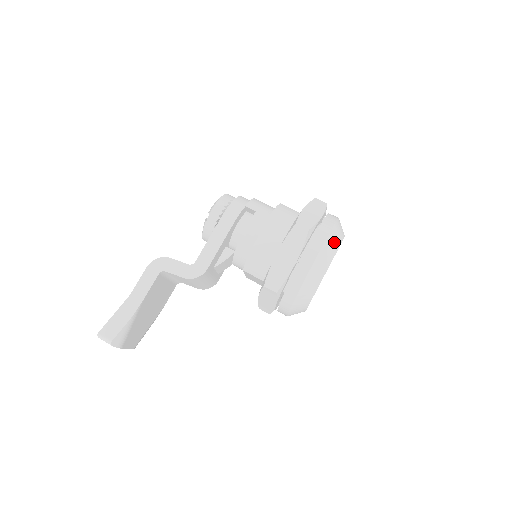
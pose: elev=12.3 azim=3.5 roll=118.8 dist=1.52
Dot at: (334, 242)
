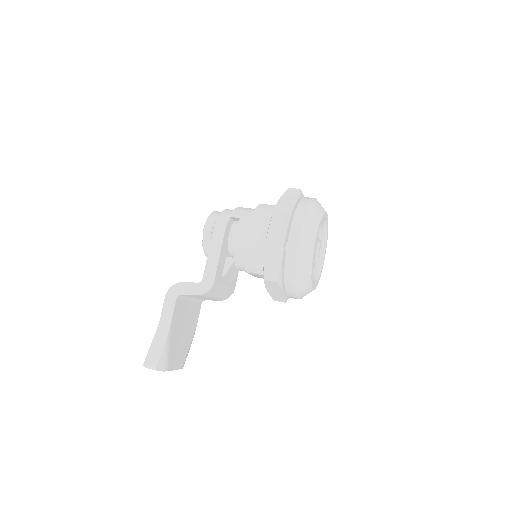
Dot at: (313, 221)
